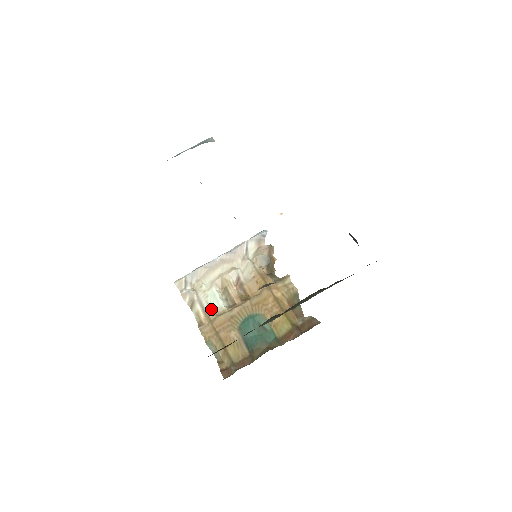
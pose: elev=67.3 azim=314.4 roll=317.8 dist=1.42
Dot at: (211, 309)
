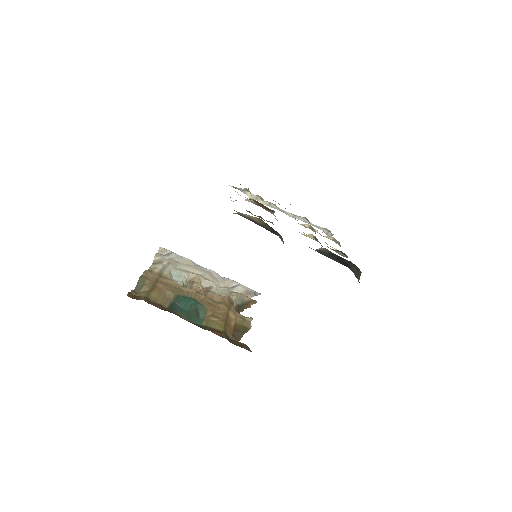
Dot at: (169, 274)
